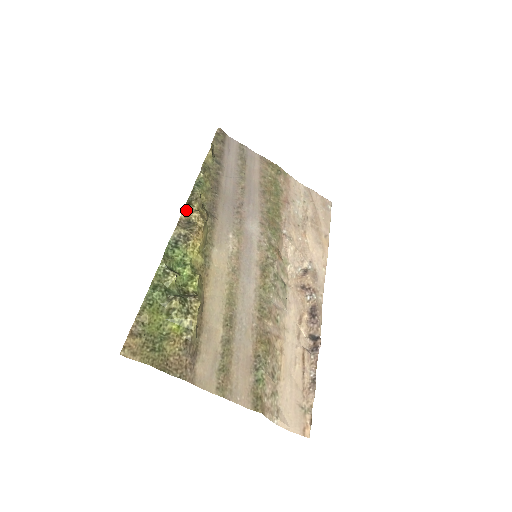
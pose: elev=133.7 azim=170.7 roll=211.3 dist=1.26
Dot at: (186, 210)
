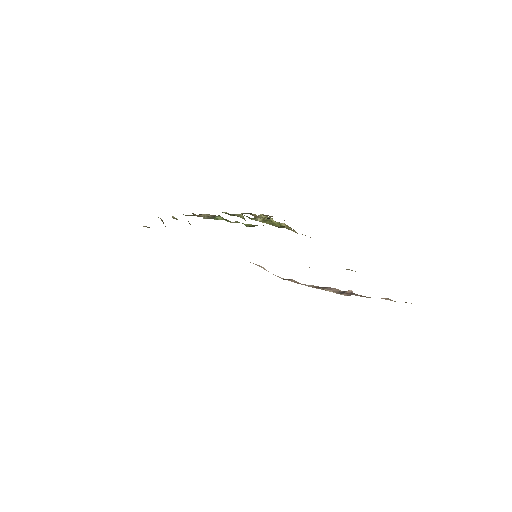
Dot at: (194, 214)
